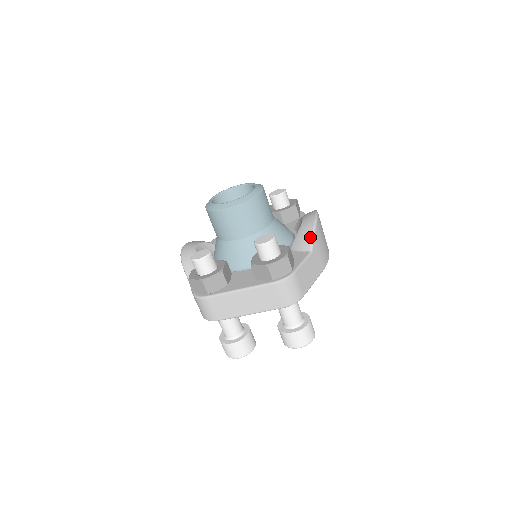
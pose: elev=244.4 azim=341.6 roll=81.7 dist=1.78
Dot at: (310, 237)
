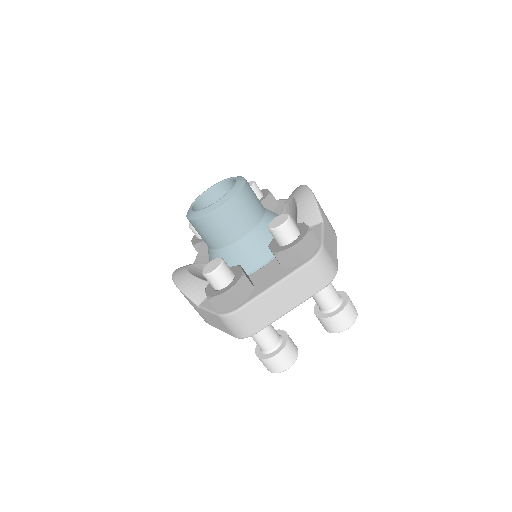
Dot at: (315, 208)
